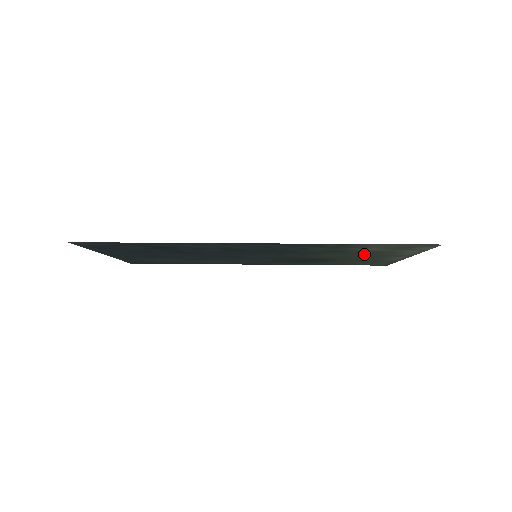
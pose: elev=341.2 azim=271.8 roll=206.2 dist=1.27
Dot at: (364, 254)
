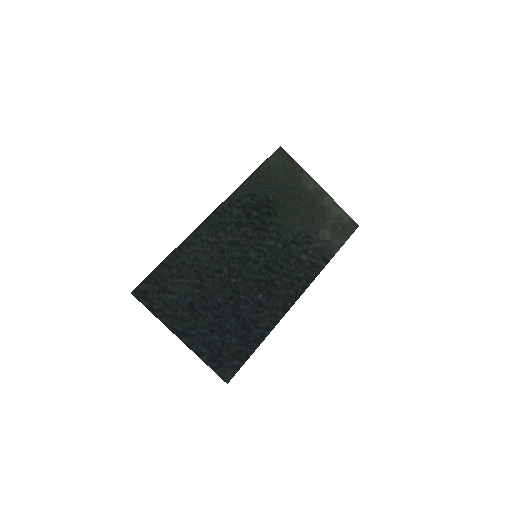
Dot at: (310, 216)
